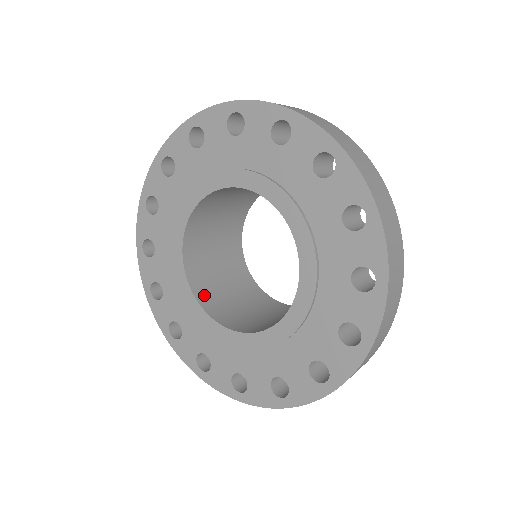
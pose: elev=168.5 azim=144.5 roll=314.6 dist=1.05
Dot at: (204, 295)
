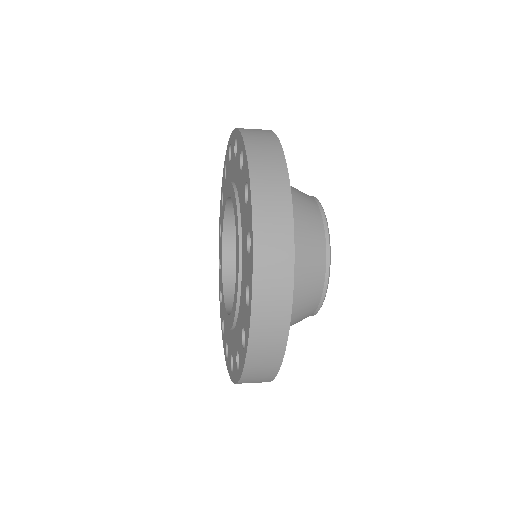
Dot at: occluded
